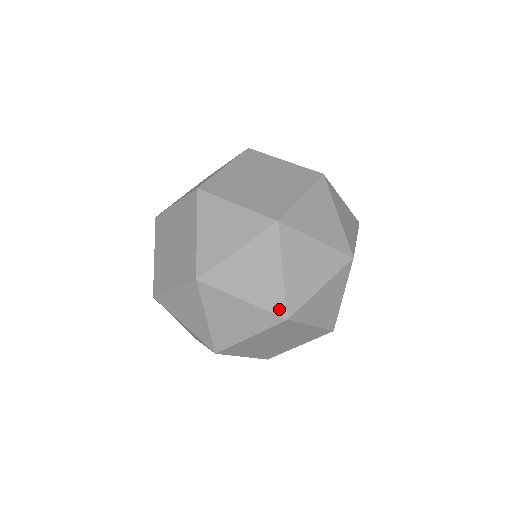
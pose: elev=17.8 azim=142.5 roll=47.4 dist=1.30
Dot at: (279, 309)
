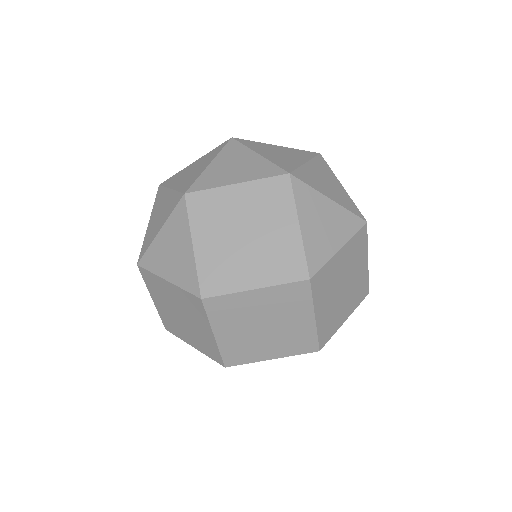
Dot at: (287, 168)
